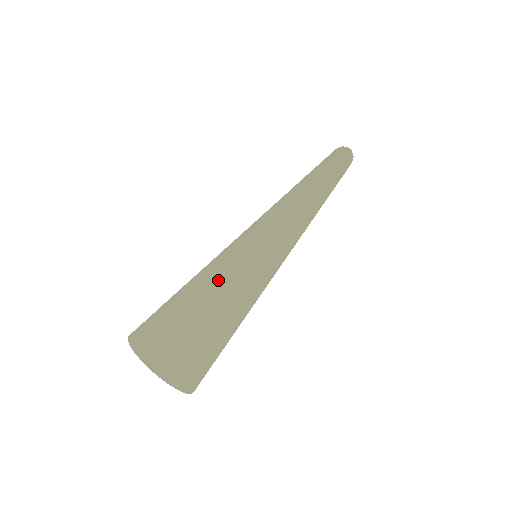
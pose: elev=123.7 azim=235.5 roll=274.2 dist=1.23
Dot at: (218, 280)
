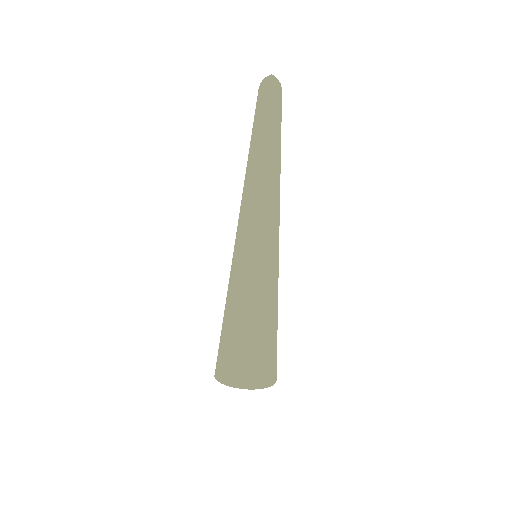
Dot at: (249, 314)
